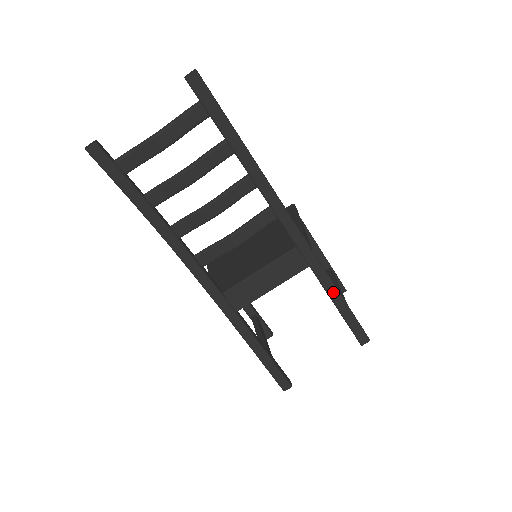
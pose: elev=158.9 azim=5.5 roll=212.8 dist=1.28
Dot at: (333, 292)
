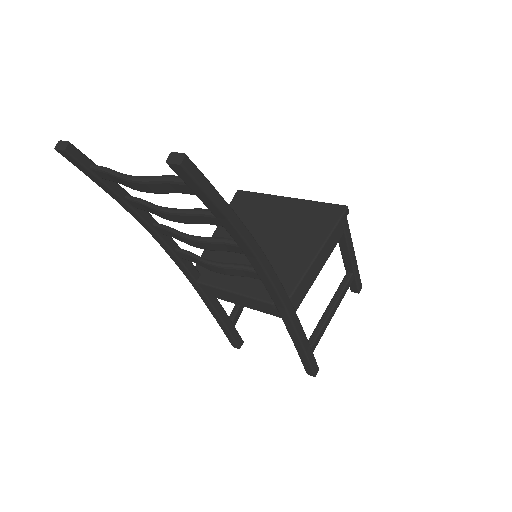
Dot at: (296, 341)
